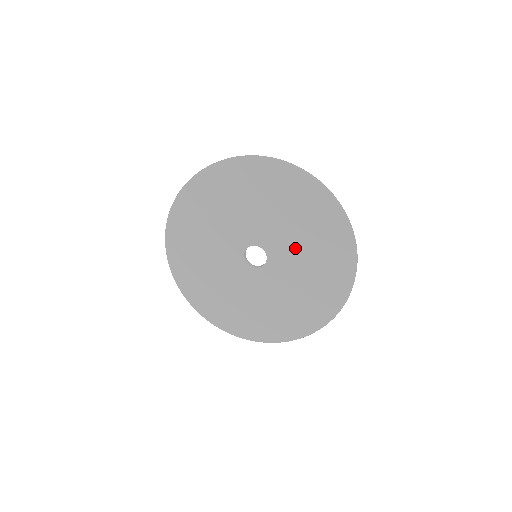
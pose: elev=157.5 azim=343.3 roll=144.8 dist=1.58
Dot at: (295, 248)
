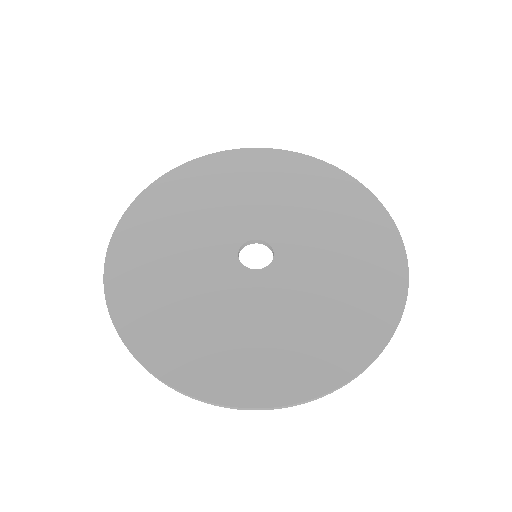
Dot at: (320, 252)
